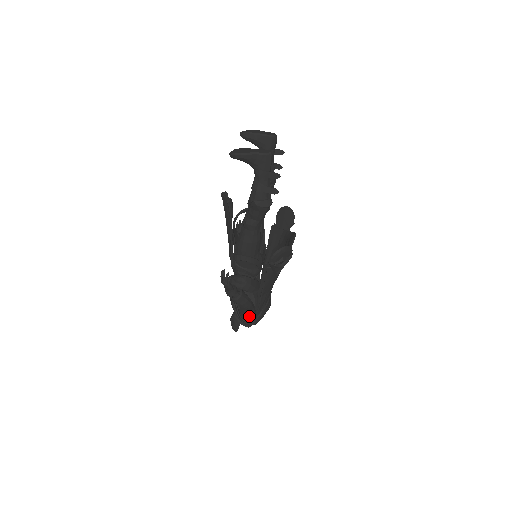
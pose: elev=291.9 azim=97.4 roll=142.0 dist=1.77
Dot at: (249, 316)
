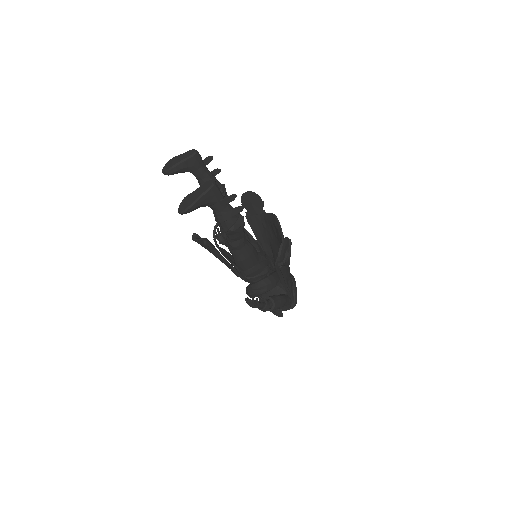
Dot at: (288, 305)
